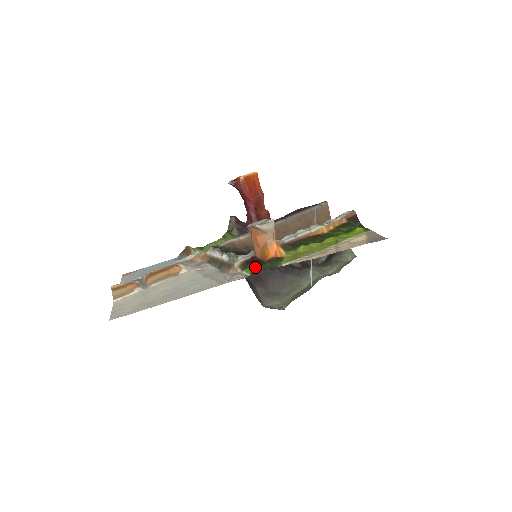
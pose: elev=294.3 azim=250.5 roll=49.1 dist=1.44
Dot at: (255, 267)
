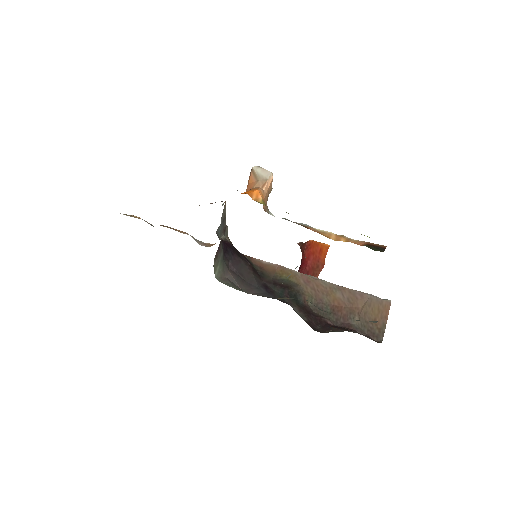
Dot at: occluded
